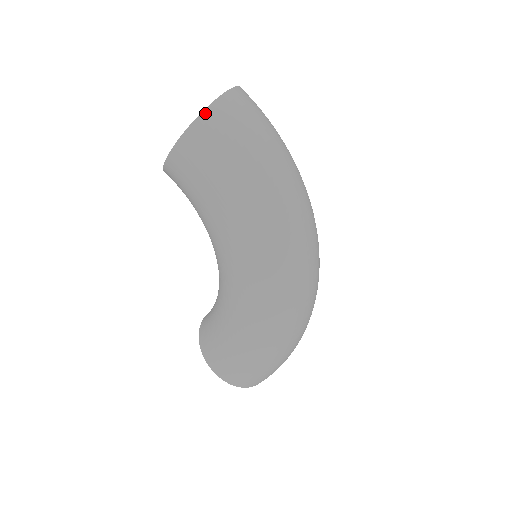
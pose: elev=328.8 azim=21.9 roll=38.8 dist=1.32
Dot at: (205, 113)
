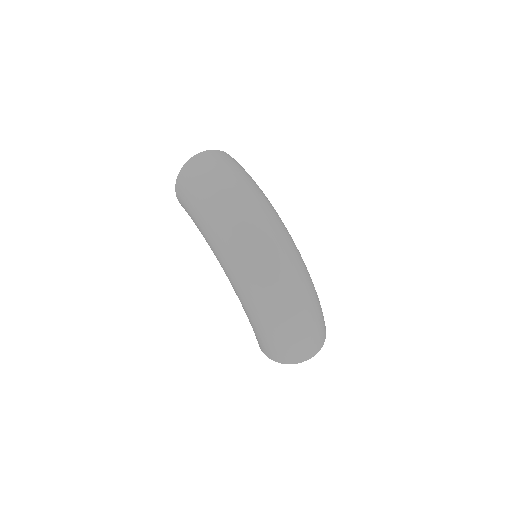
Dot at: (179, 175)
